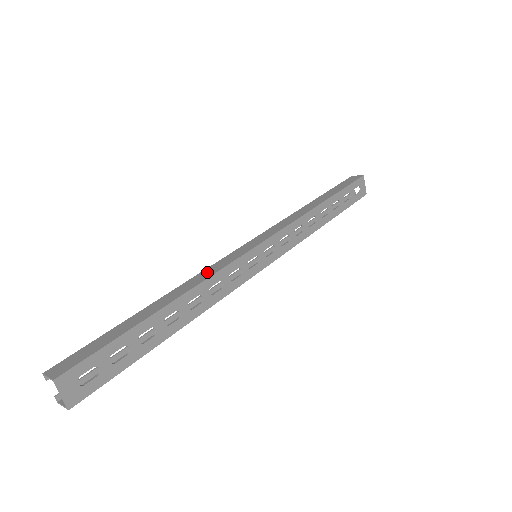
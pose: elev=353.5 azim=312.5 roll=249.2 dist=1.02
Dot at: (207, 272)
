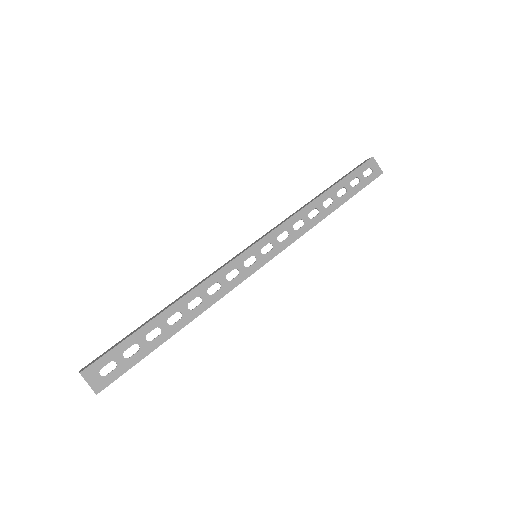
Dot at: (206, 278)
